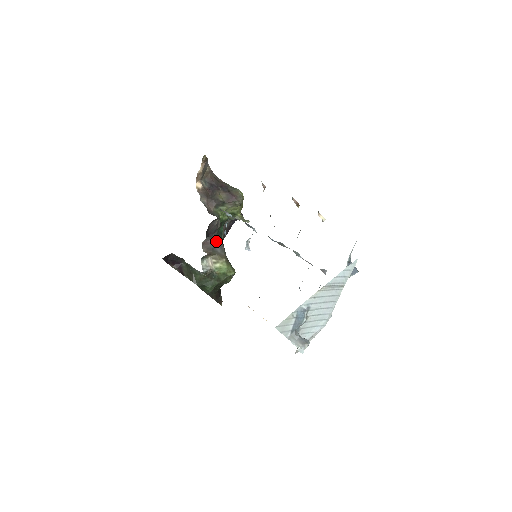
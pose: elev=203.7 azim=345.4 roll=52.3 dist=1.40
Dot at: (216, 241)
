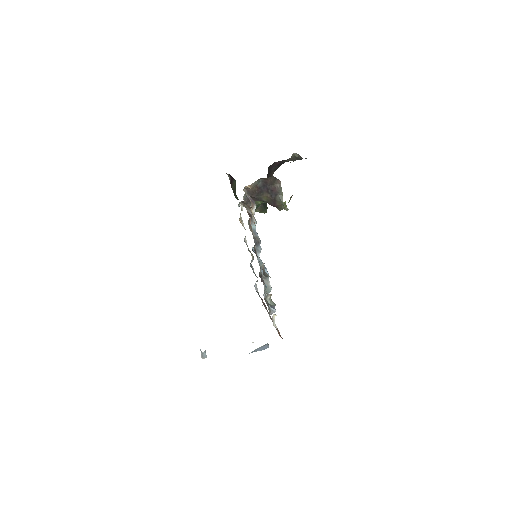
Dot at: occluded
